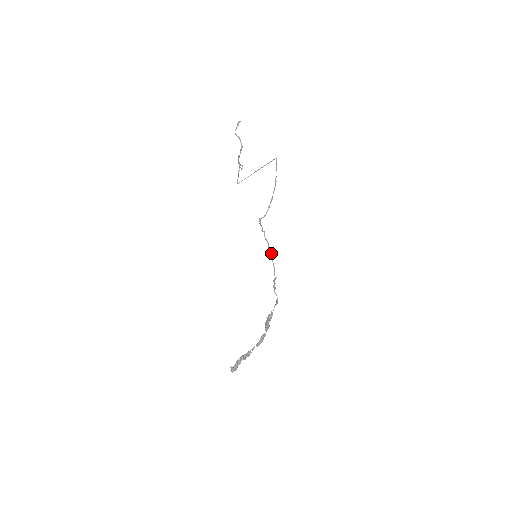
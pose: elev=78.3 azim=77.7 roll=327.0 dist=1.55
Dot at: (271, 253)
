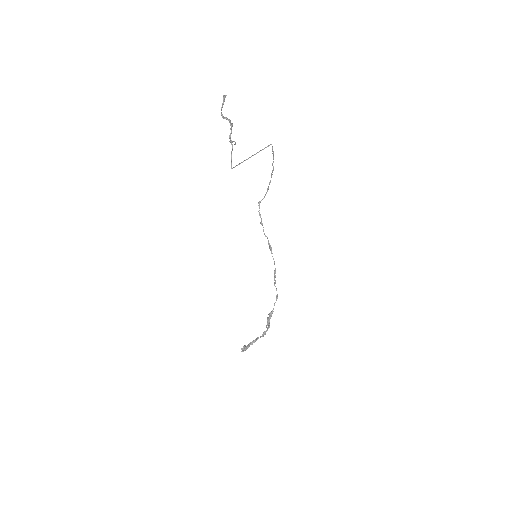
Dot at: (270, 249)
